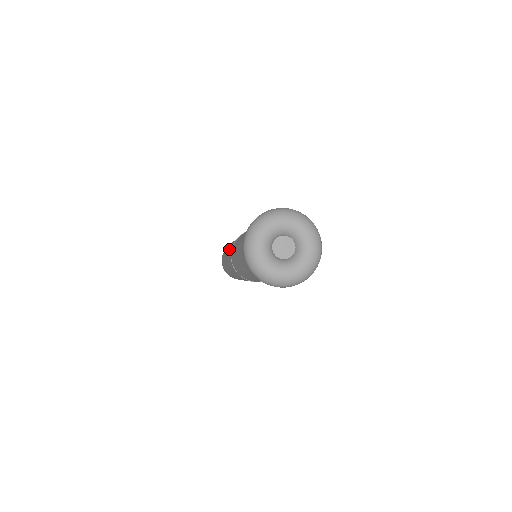
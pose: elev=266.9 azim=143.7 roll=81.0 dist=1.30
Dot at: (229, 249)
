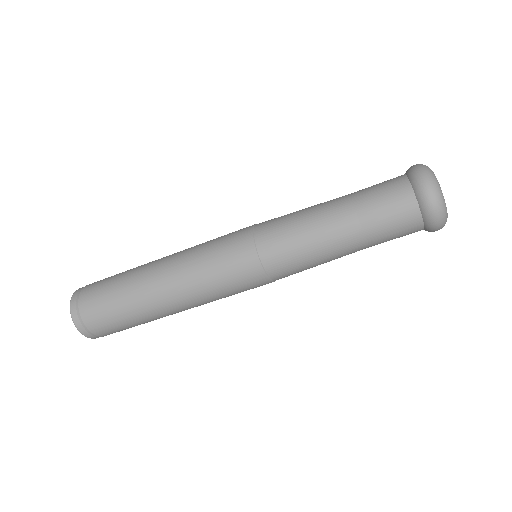
Dot at: occluded
